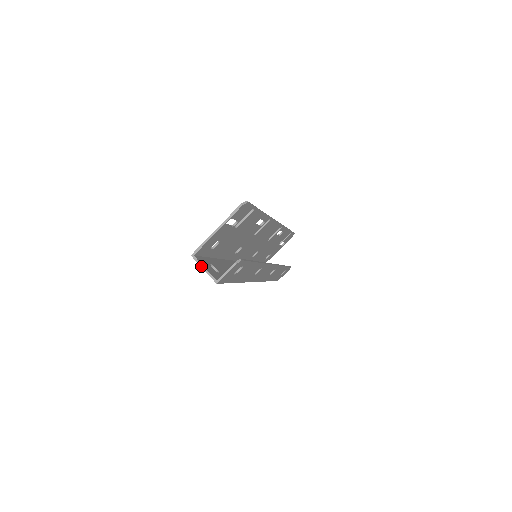
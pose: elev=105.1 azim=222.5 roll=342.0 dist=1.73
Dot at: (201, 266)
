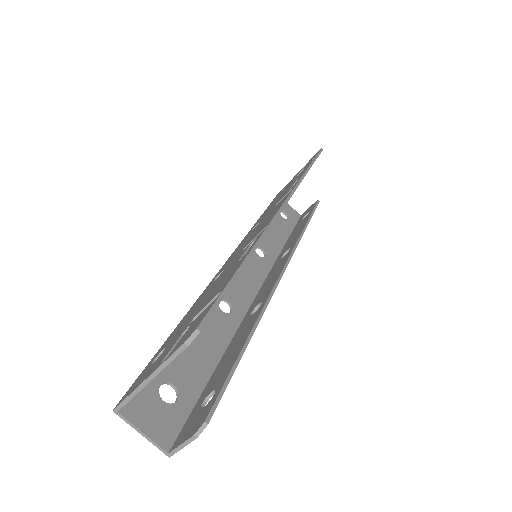
Dot at: (135, 429)
